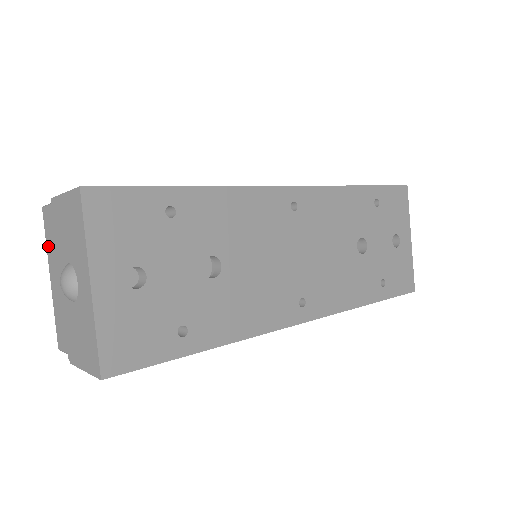
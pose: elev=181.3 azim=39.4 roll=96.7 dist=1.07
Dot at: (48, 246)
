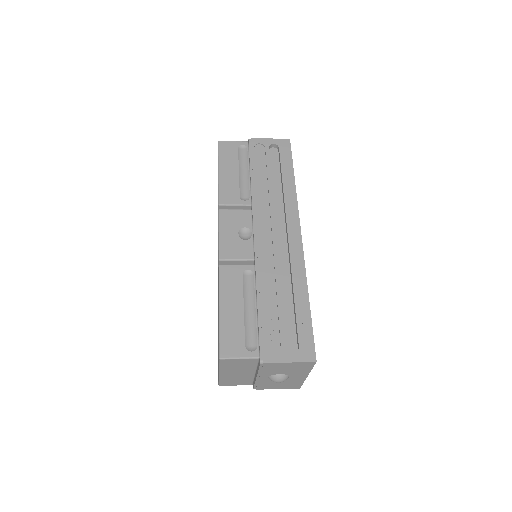
Dot at: (225, 368)
